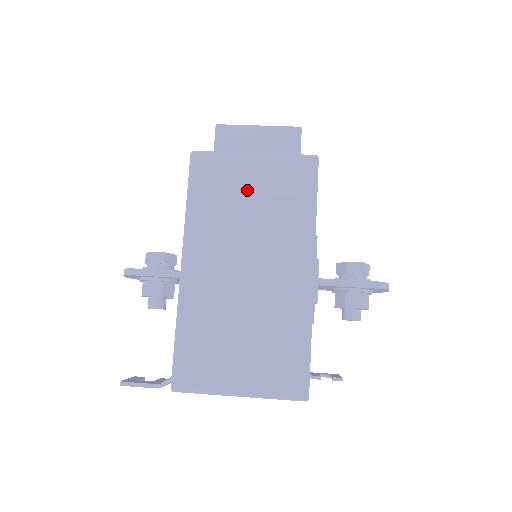
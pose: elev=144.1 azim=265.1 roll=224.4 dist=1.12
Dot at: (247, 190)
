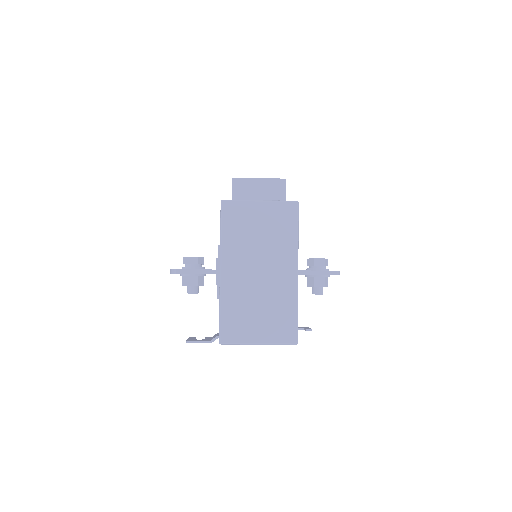
Dot at: (257, 224)
